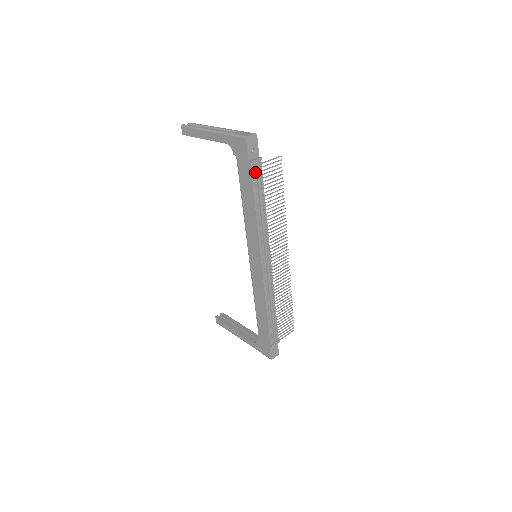
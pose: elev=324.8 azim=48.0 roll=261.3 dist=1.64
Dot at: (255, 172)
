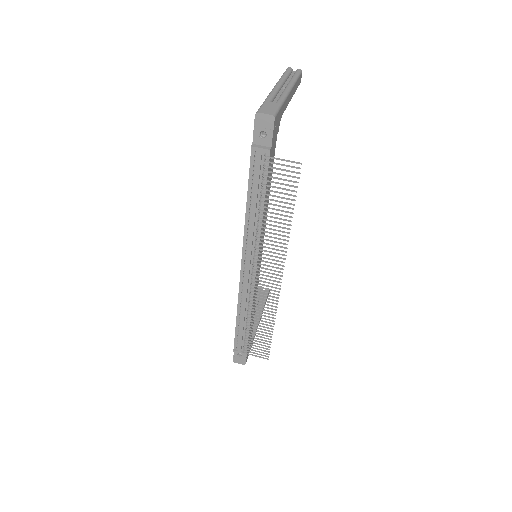
Dot at: (257, 162)
